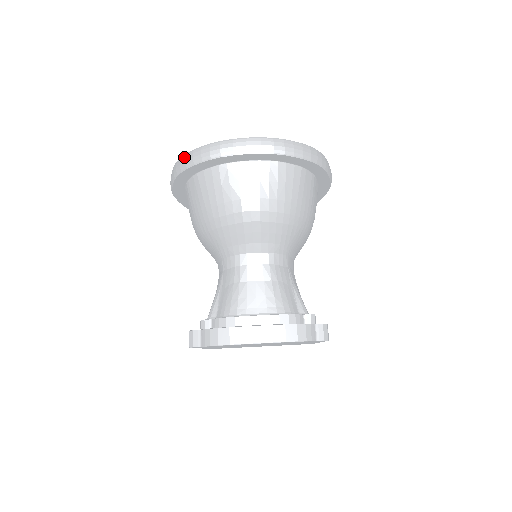
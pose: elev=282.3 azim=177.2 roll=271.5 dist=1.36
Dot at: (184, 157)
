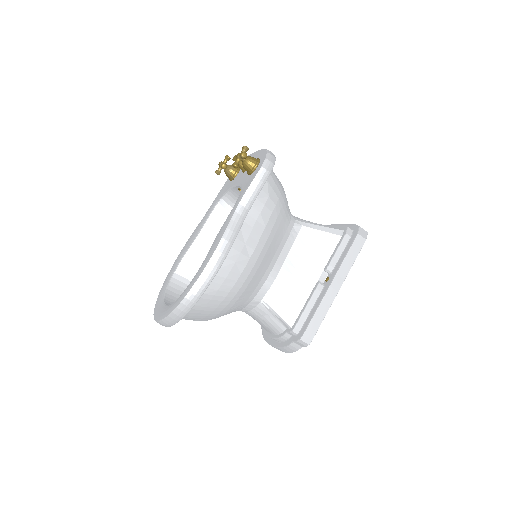
Dot at: occluded
